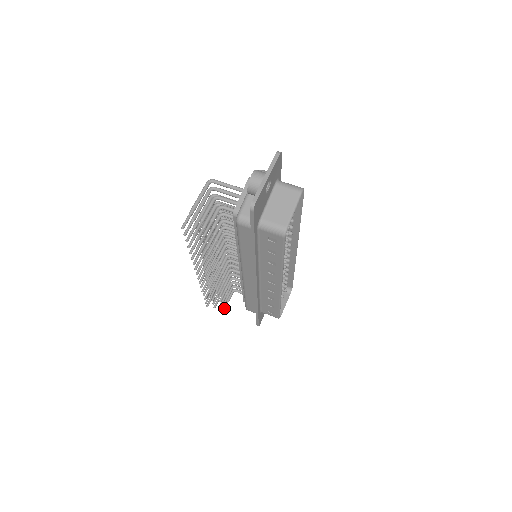
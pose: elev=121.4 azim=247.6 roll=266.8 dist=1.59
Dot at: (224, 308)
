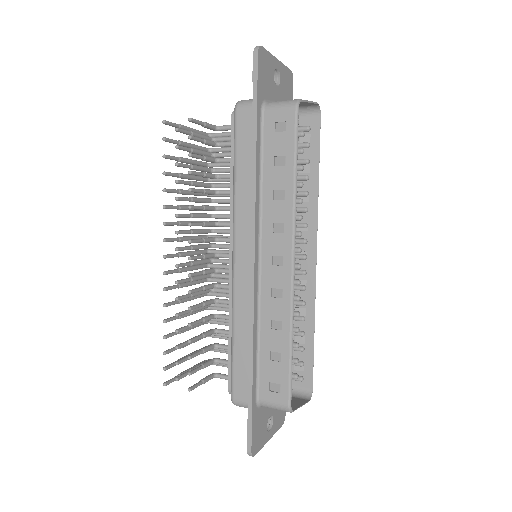
Dot at: (193, 385)
